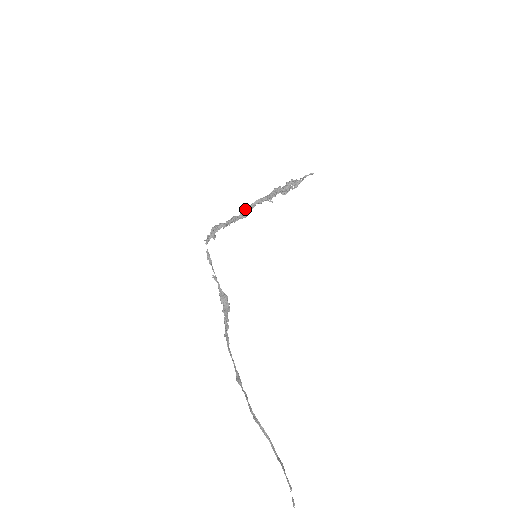
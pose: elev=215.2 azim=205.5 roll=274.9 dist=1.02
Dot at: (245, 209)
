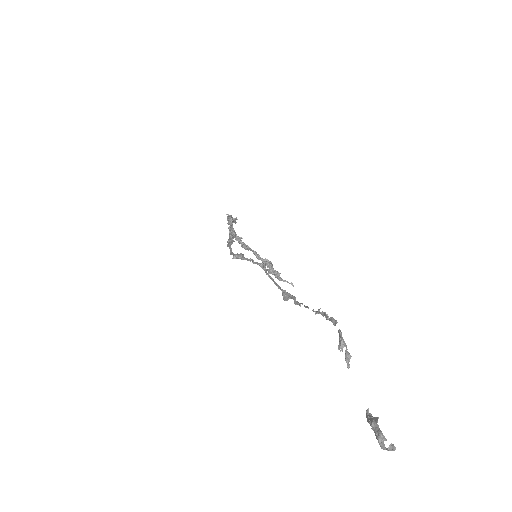
Dot at: occluded
